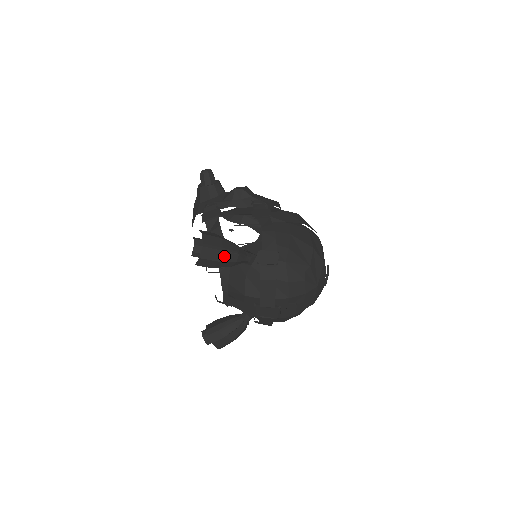
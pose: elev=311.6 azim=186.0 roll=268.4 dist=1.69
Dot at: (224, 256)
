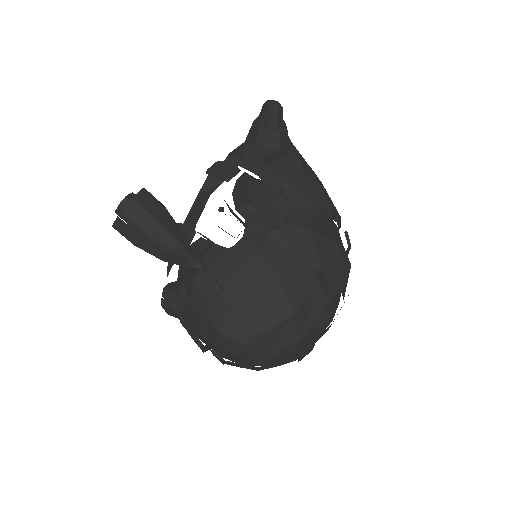
Dot at: (146, 244)
